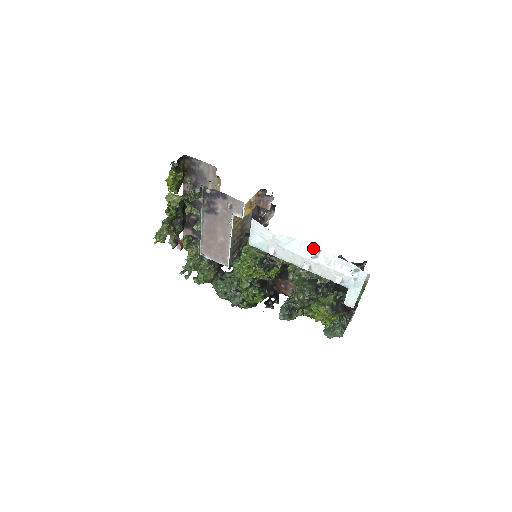
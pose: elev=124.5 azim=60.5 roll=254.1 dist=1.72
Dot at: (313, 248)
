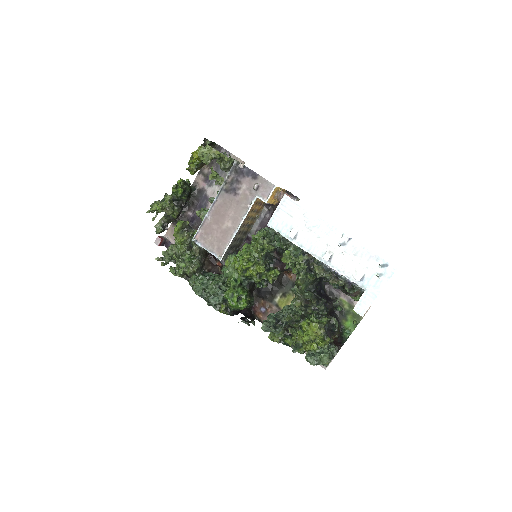
Dot at: (344, 234)
